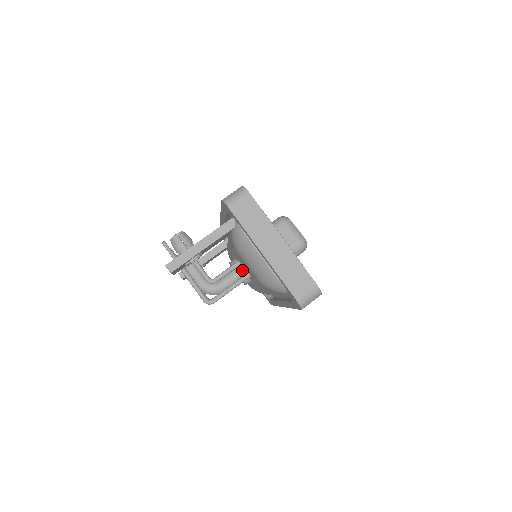
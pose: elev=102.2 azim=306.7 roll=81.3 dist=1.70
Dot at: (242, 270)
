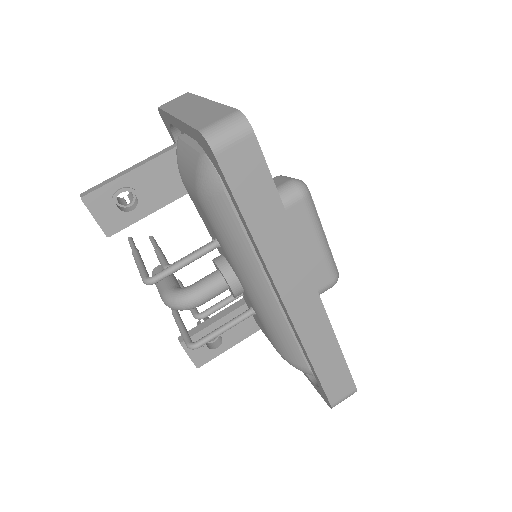
Dot at: (221, 258)
